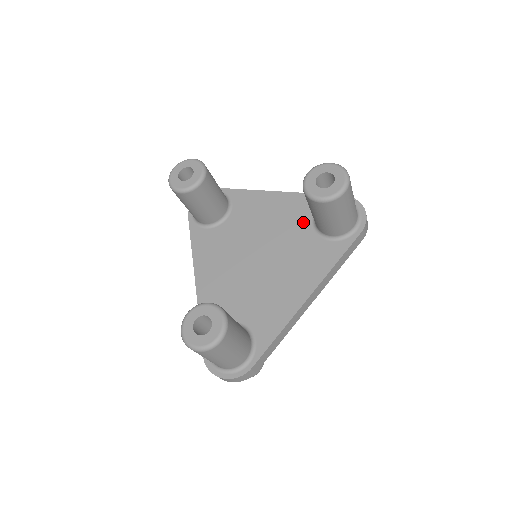
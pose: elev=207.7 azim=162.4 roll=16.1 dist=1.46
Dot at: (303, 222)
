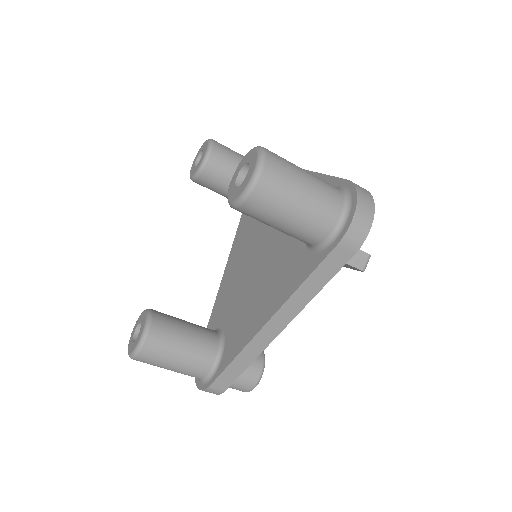
Dot at: occluded
